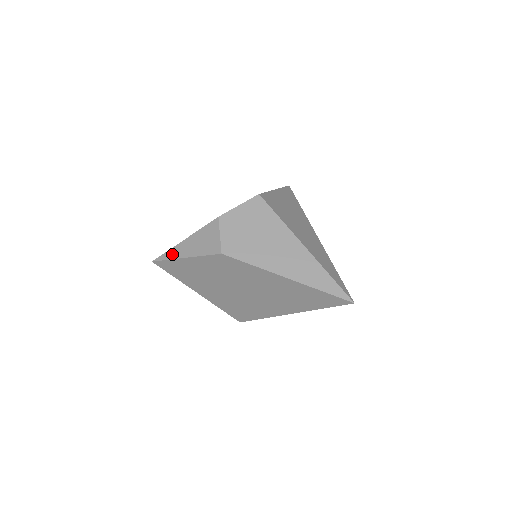
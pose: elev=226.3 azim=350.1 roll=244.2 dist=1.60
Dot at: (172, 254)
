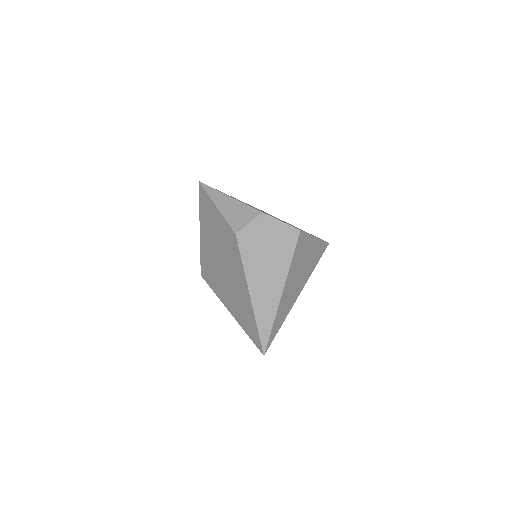
Dot at: (213, 194)
